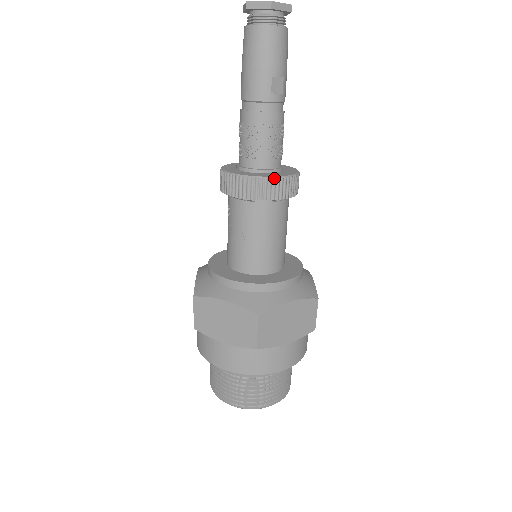
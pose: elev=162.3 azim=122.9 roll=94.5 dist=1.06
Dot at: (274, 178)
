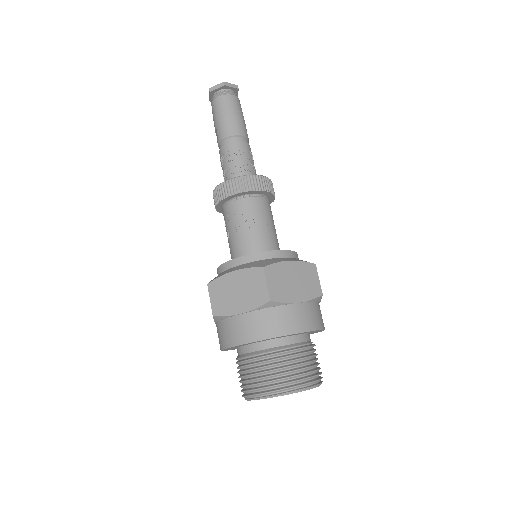
Dot at: (271, 181)
